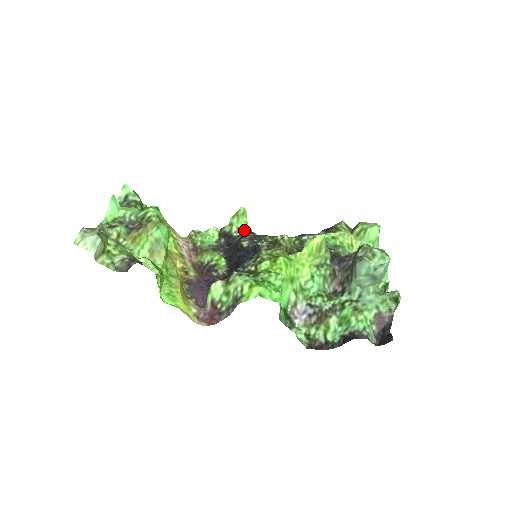
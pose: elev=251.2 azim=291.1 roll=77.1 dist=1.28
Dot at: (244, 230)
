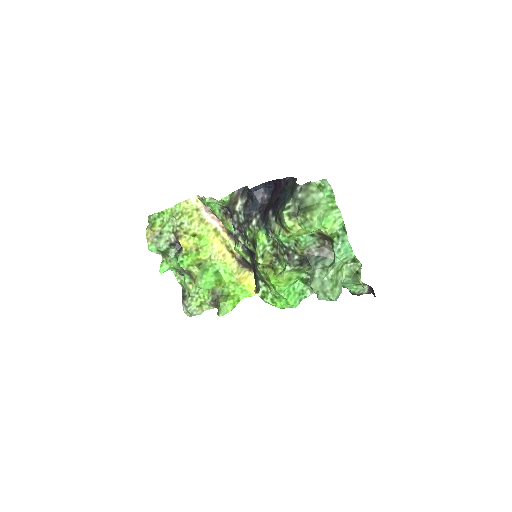
Dot at: (226, 203)
